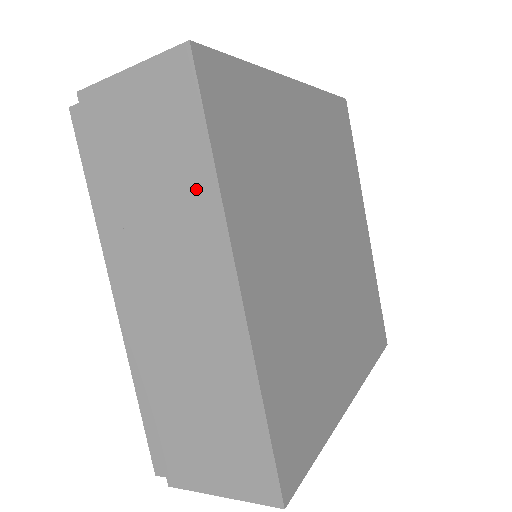
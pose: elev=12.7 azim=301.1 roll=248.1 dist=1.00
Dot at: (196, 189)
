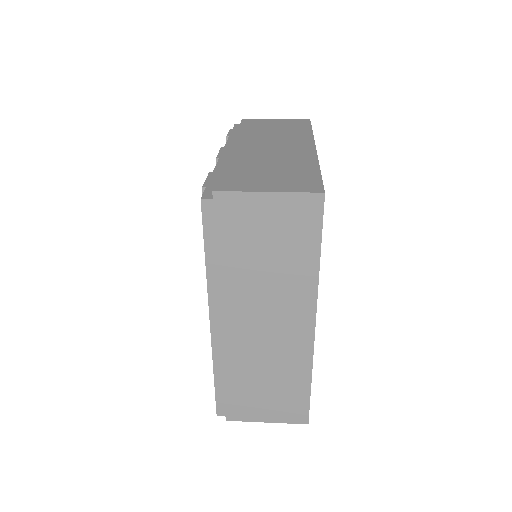
Dot at: (302, 273)
